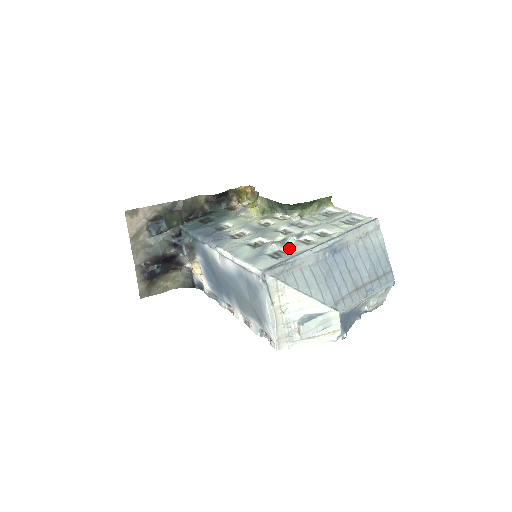
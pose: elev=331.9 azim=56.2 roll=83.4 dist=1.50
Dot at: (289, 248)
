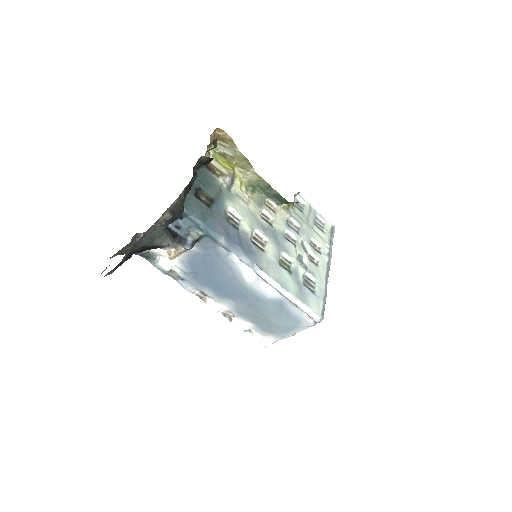
Dot at: (313, 275)
